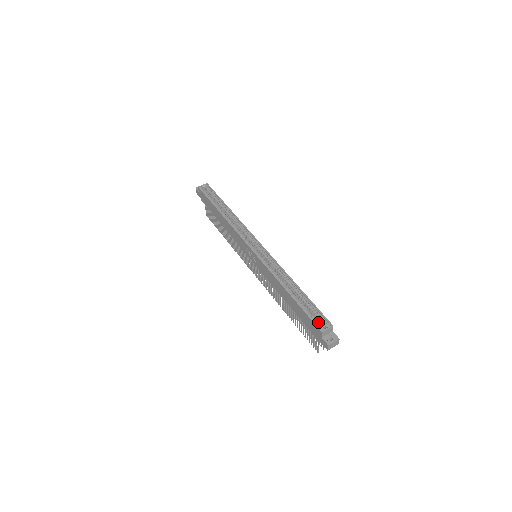
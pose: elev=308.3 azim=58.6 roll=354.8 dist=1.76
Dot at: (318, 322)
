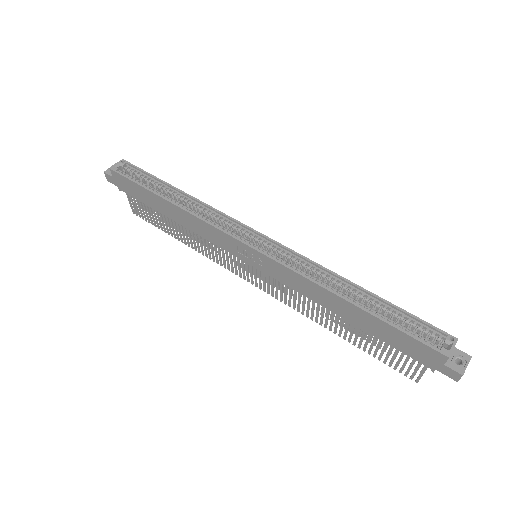
Dot at: (430, 340)
